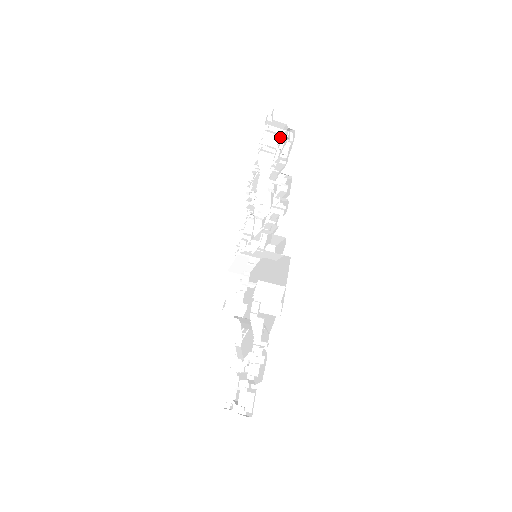
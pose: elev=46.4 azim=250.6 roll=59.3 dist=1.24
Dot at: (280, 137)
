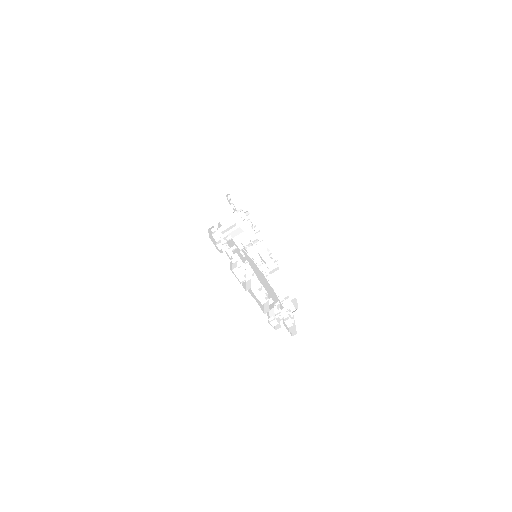
Dot at: (256, 223)
